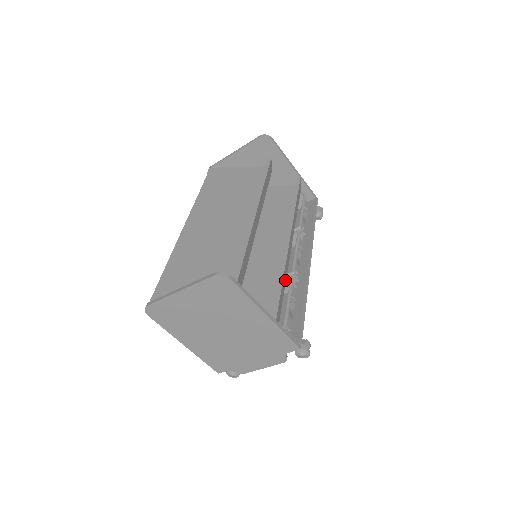
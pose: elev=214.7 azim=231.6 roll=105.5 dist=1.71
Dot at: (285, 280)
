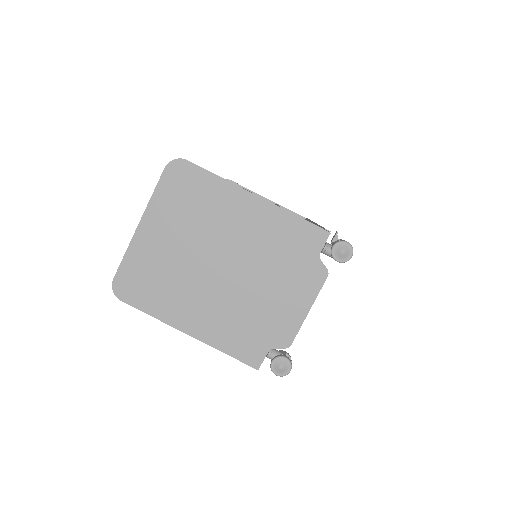
Dot at: occluded
